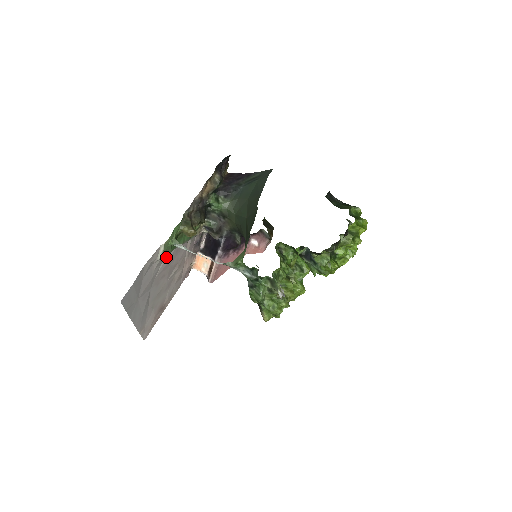
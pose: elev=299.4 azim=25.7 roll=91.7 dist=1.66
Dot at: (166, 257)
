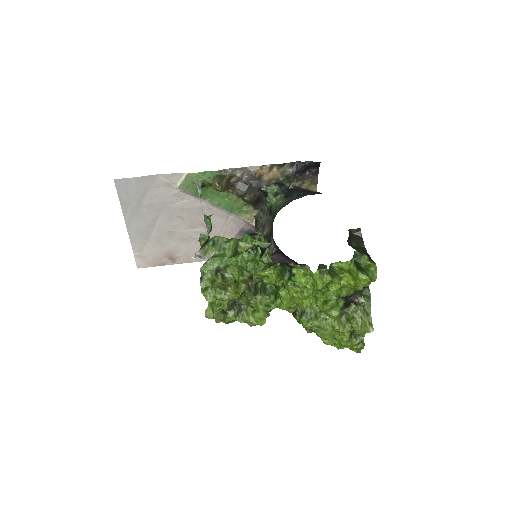
Dot at: (191, 199)
